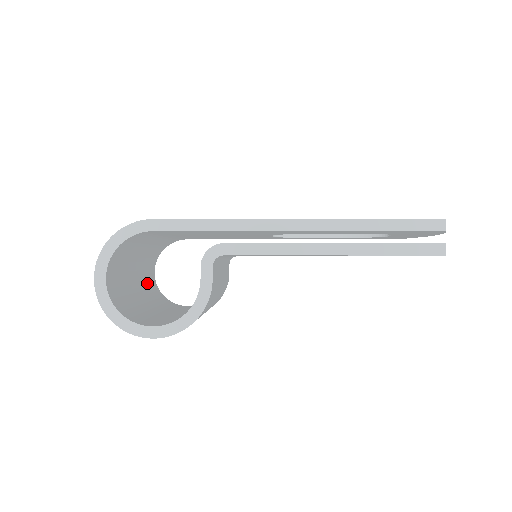
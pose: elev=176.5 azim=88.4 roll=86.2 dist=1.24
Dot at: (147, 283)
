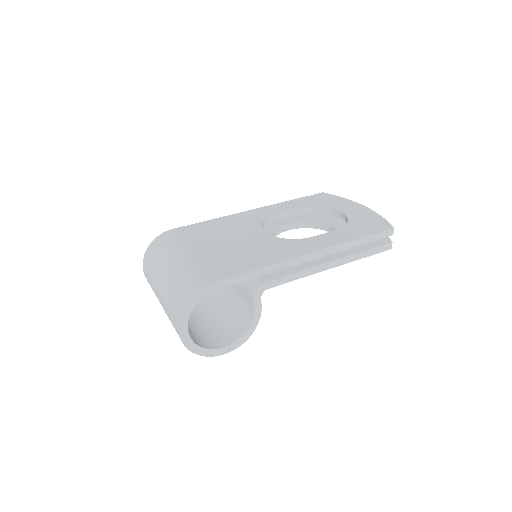
Dot at: occluded
